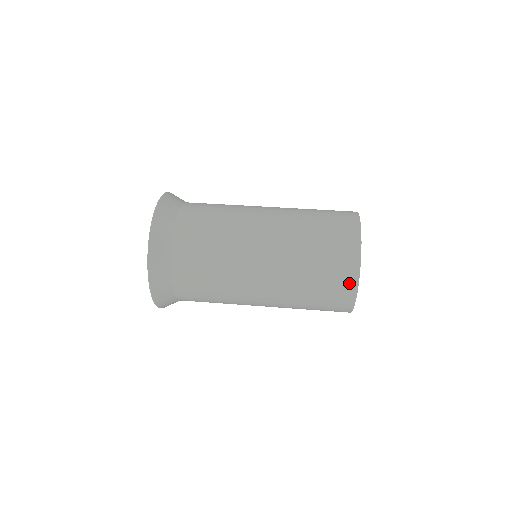
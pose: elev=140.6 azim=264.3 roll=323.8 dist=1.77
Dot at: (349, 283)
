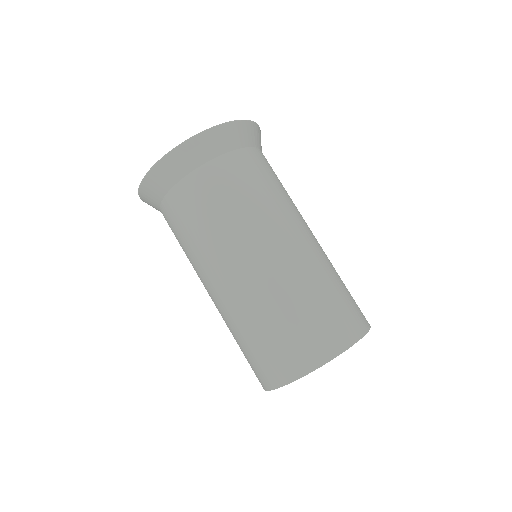
Dot at: occluded
